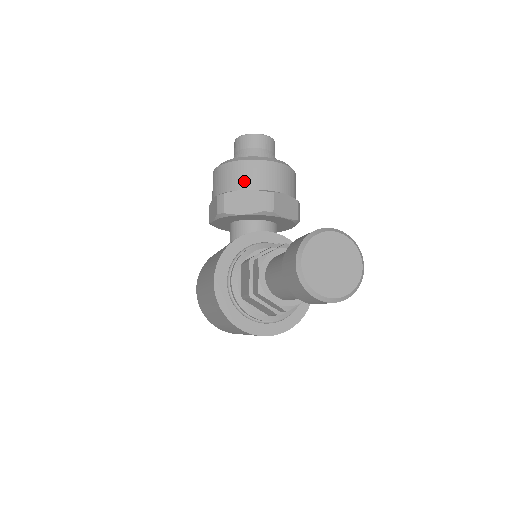
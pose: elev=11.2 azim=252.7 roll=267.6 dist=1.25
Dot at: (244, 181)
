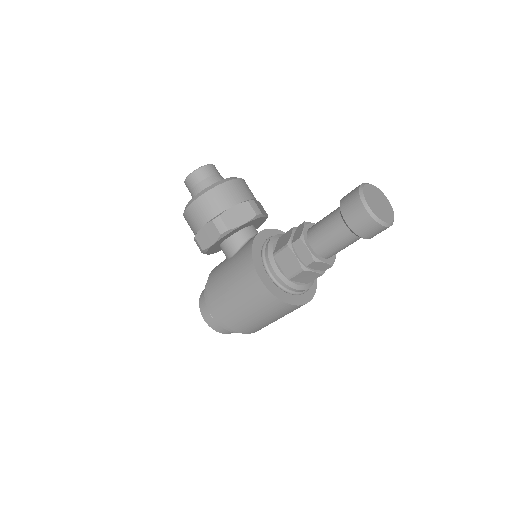
Dot at: (229, 200)
